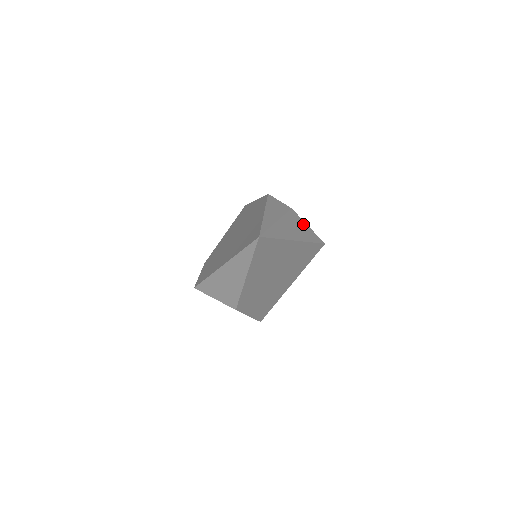
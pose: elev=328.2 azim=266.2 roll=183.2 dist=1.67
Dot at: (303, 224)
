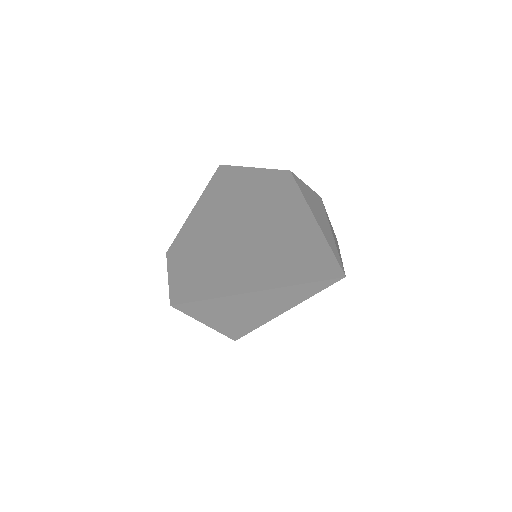
Dot at: occluded
